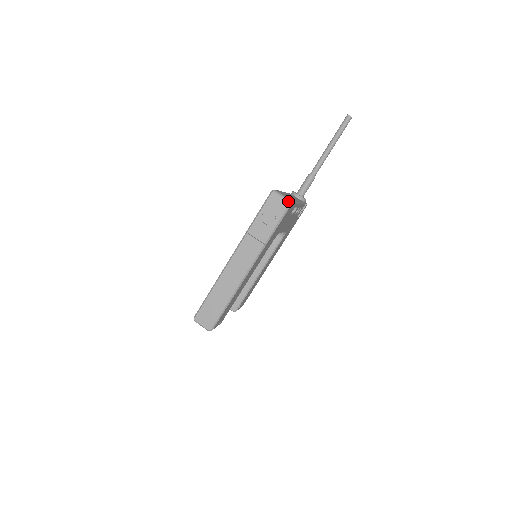
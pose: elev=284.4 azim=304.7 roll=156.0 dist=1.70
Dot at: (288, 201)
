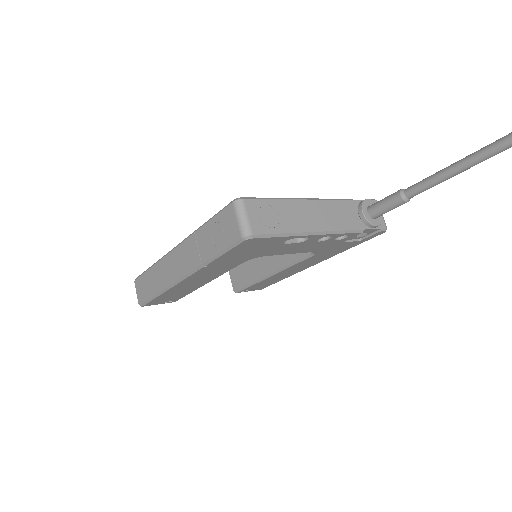
Dot at: (244, 231)
